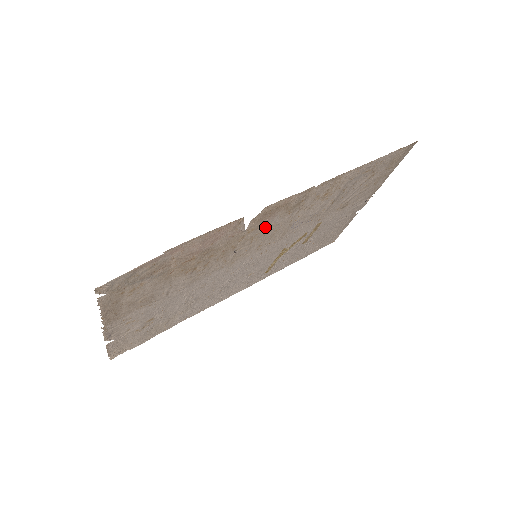
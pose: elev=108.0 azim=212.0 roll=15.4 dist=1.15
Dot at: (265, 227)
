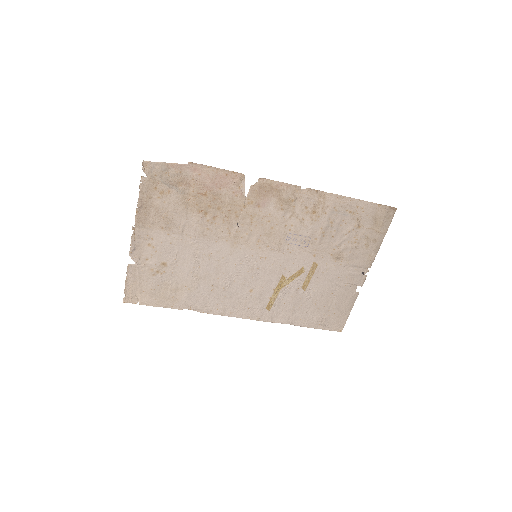
Dot at: (262, 211)
